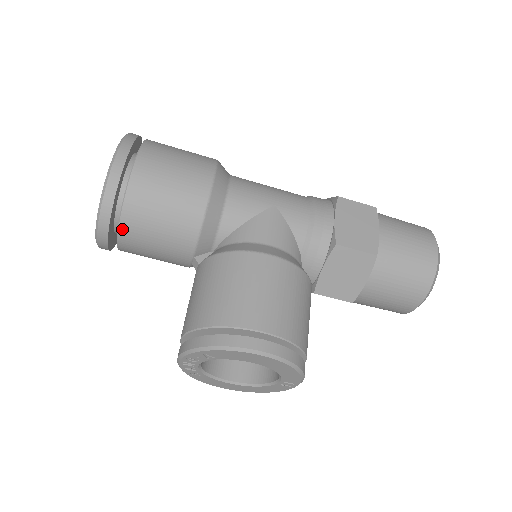
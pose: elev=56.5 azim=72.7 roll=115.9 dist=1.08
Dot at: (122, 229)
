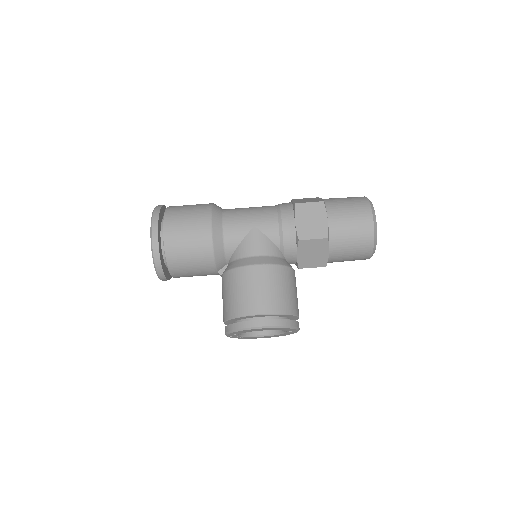
Dot at: (171, 271)
